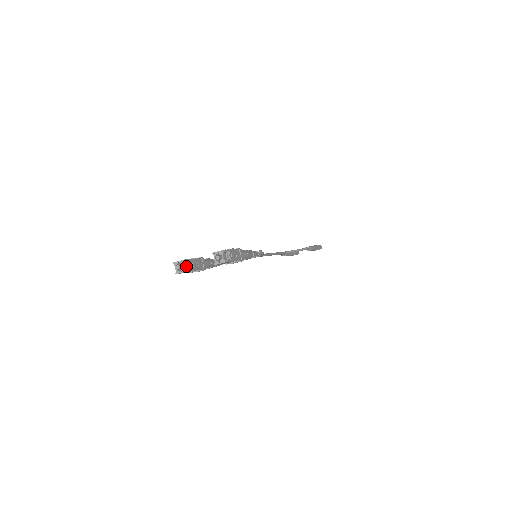
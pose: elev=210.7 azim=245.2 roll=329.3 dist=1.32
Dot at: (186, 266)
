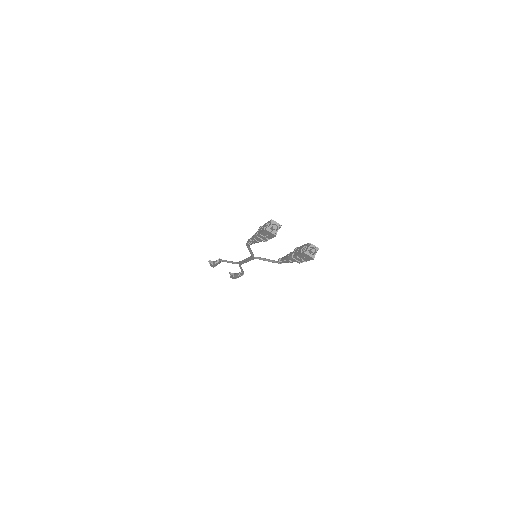
Dot at: (276, 231)
